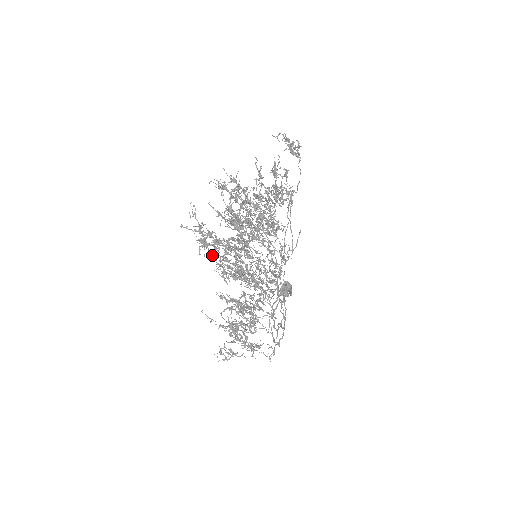
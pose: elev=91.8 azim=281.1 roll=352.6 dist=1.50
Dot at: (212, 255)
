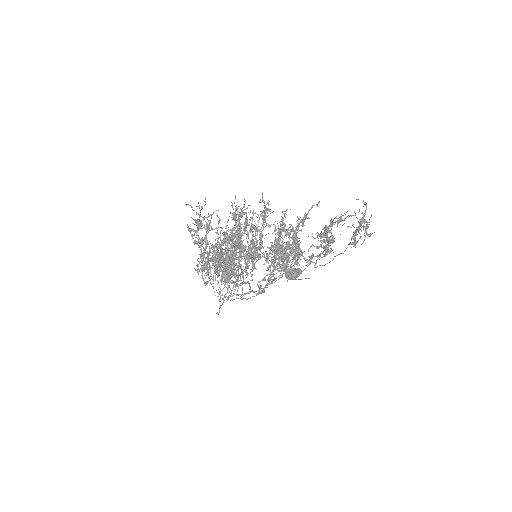
Dot at: (218, 227)
